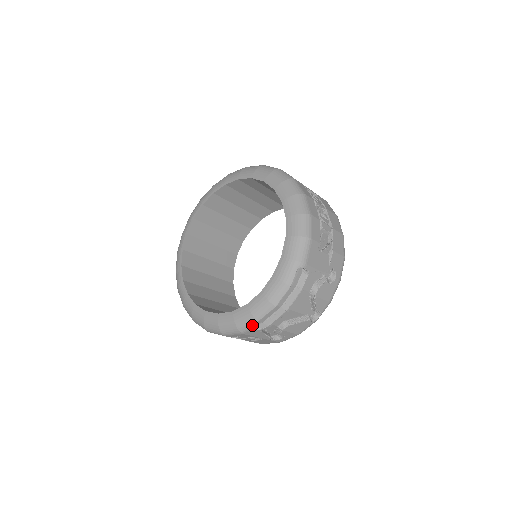
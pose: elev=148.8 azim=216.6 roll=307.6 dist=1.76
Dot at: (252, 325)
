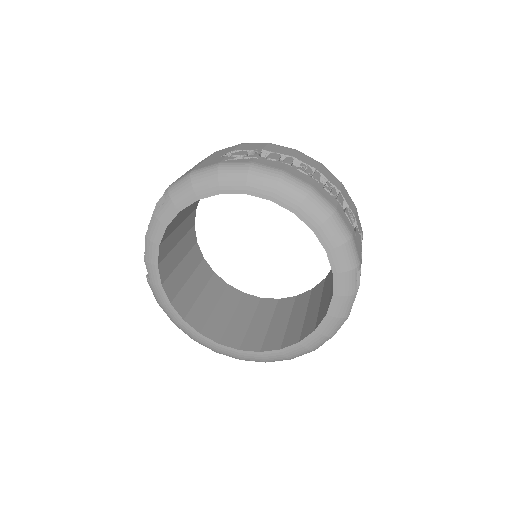
Dot at: occluded
